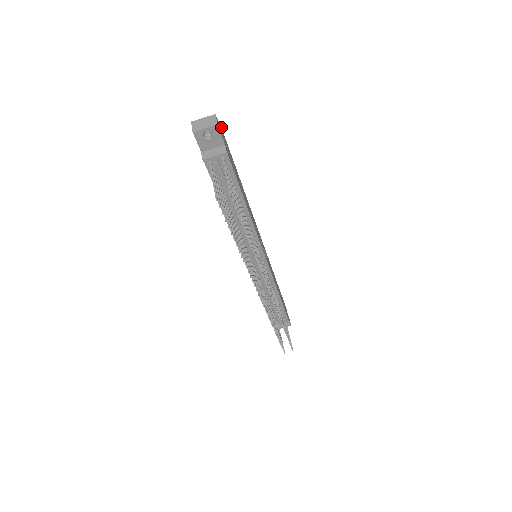
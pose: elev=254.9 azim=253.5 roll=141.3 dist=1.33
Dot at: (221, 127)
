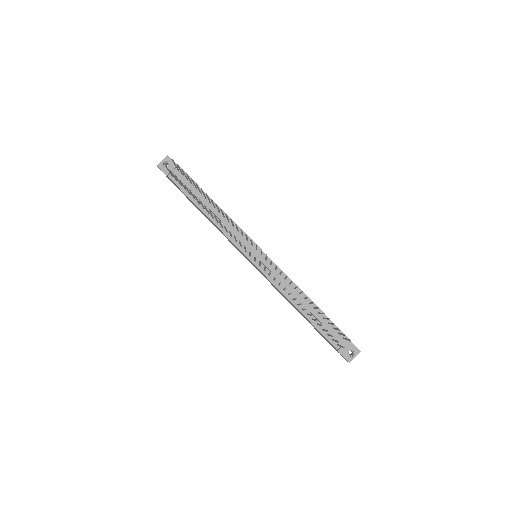
Dot at: occluded
